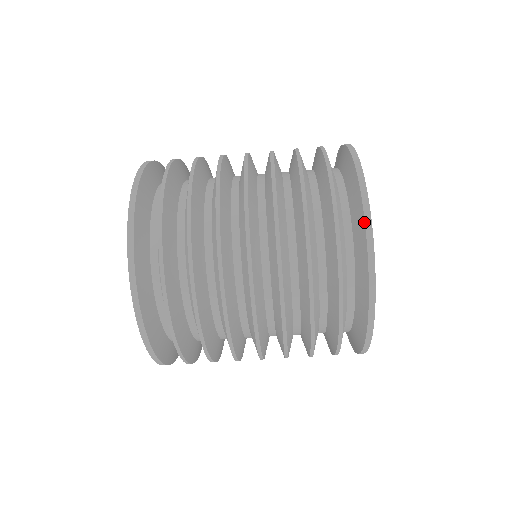
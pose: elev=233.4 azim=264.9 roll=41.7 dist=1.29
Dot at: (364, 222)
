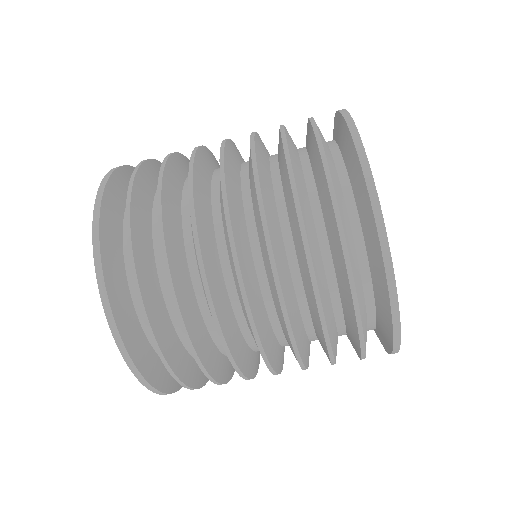
Dot at: (366, 188)
